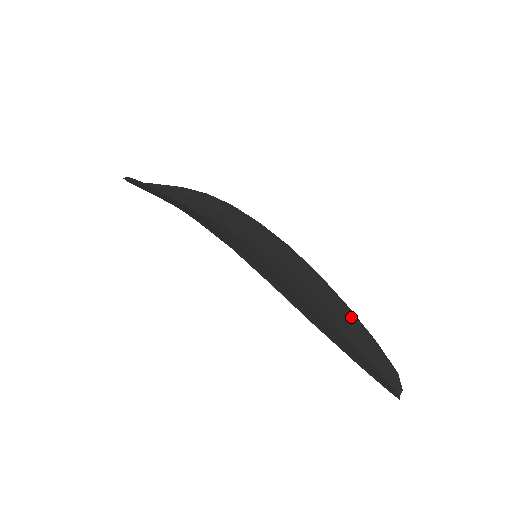
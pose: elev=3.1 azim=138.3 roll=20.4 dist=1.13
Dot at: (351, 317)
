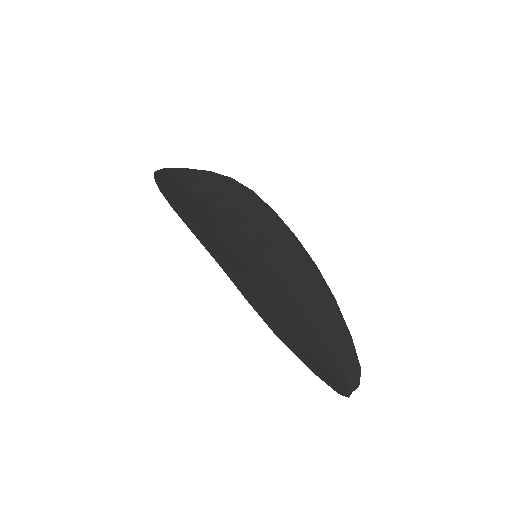
Dot at: (334, 314)
